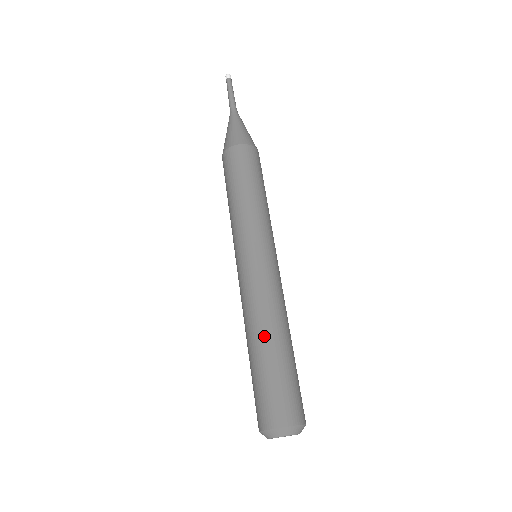
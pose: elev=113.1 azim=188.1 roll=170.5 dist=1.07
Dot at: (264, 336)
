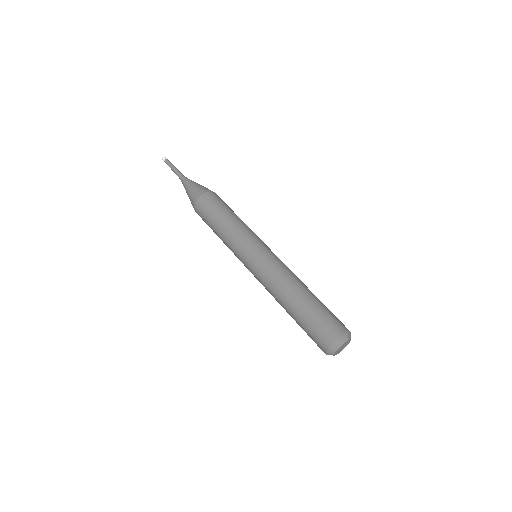
Dot at: (303, 289)
